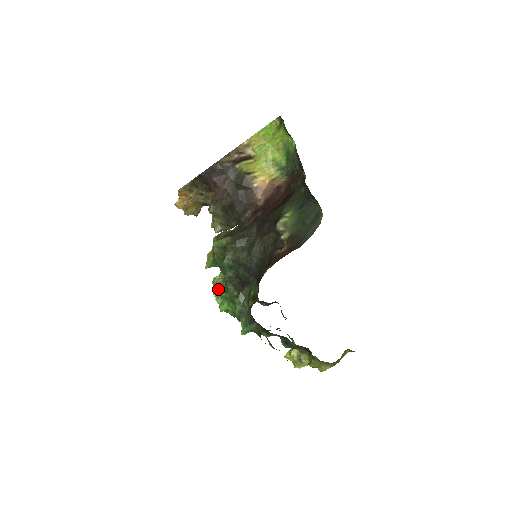
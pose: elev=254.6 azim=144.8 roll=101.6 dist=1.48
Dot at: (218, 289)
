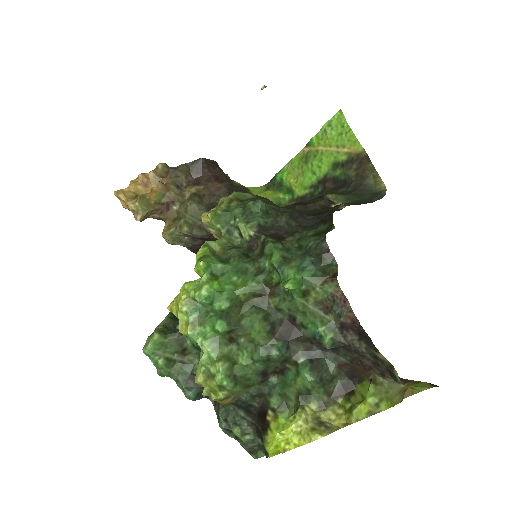
Dot at: (211, 257)
